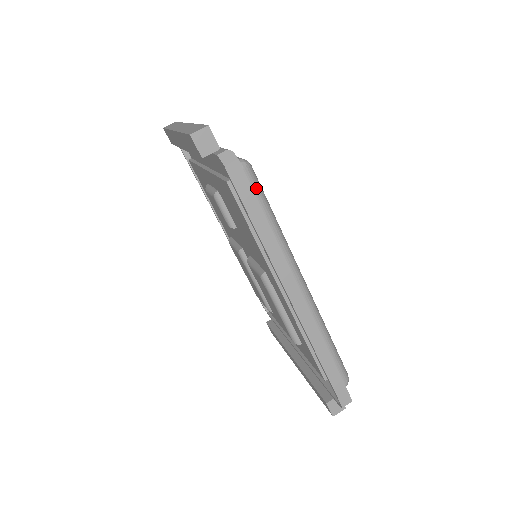
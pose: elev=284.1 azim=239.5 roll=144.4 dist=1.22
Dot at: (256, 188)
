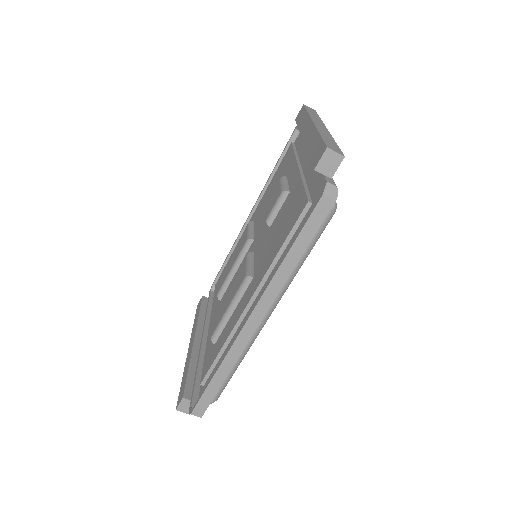
Dot at: (320, 229)
